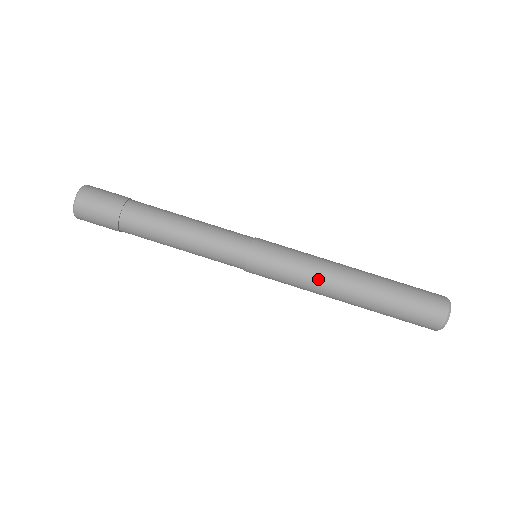
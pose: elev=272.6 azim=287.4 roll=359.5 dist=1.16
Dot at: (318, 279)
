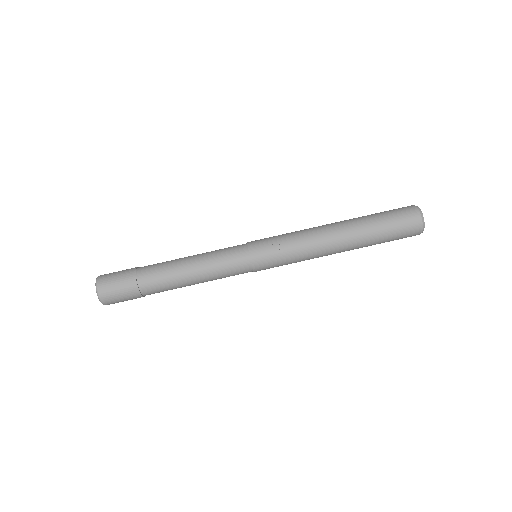
Dot at: (311, 244)
